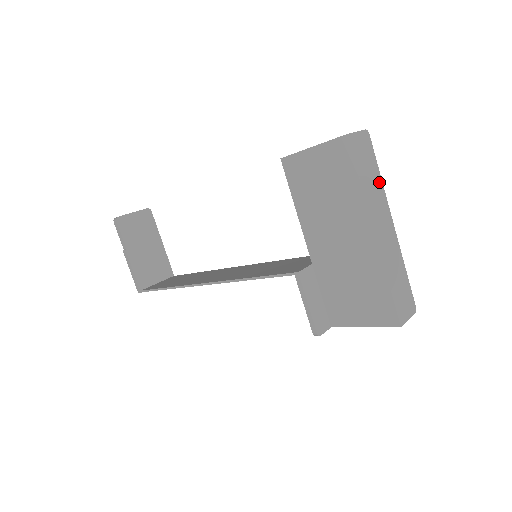
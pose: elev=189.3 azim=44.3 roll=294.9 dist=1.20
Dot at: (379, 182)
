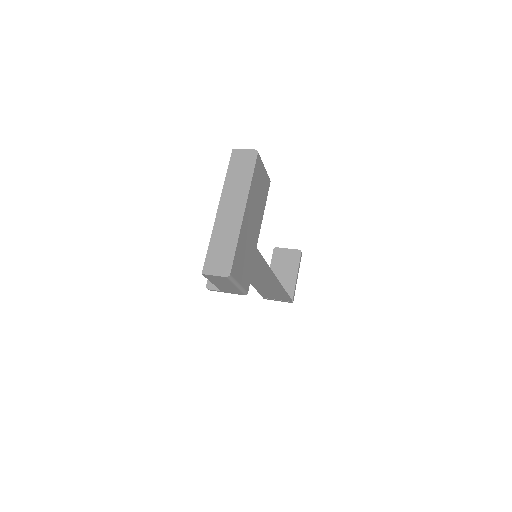
Dot at: (247, 182)
